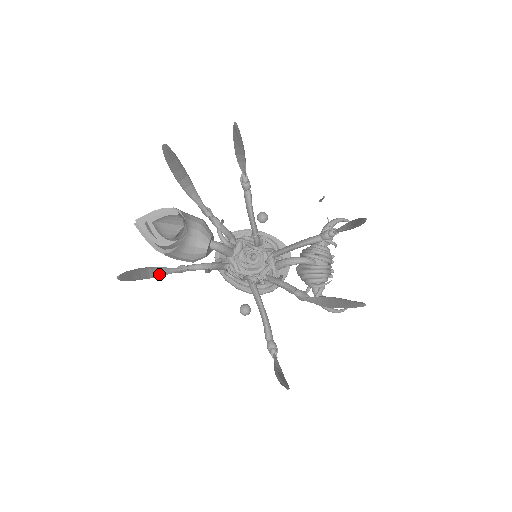
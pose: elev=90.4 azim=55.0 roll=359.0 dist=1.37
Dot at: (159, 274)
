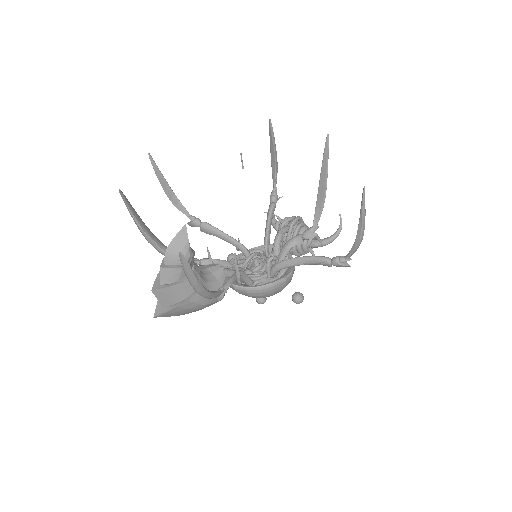
Dot at: (209, 291)
